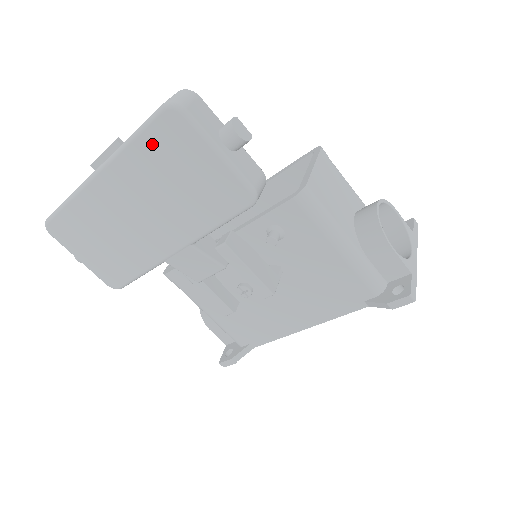
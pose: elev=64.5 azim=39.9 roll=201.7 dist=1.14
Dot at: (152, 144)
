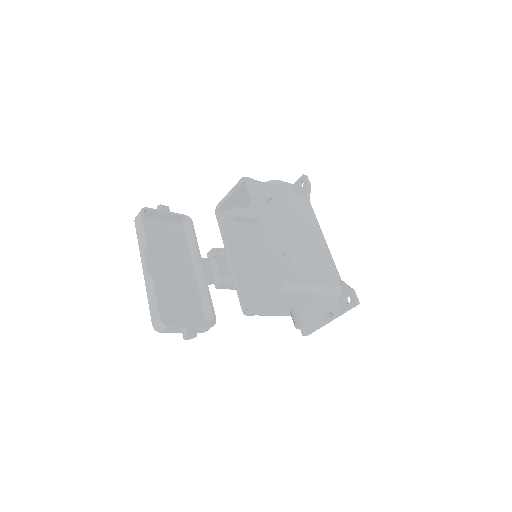
Dot at: occluded
